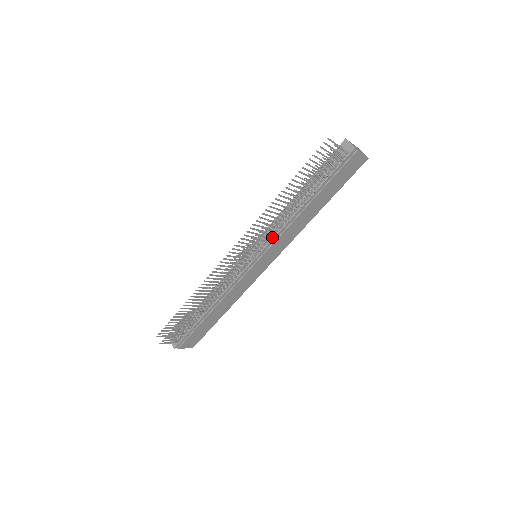
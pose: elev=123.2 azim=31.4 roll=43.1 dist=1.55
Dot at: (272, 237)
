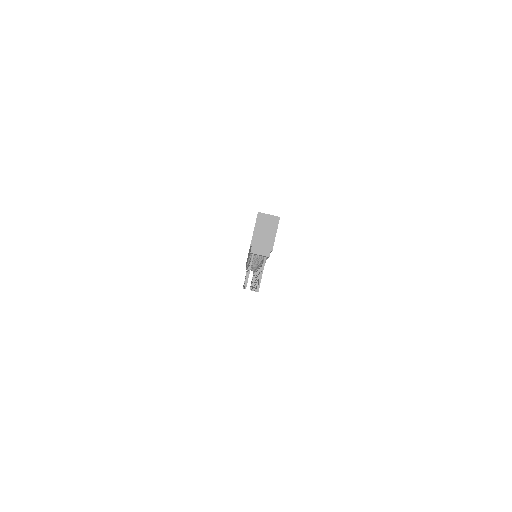
Dot at: occluded
